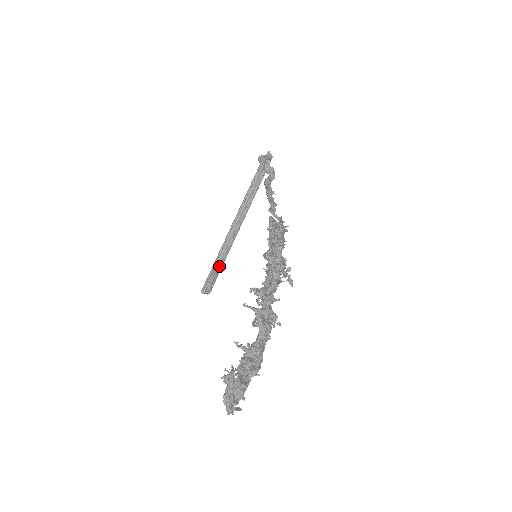
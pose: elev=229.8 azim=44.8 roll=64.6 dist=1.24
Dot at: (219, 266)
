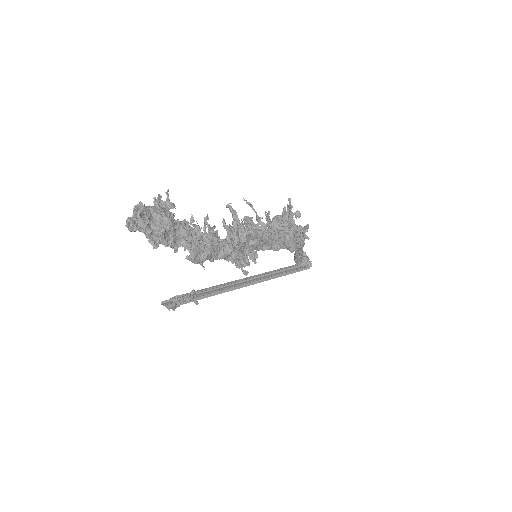
Dot at: (199, 298)
